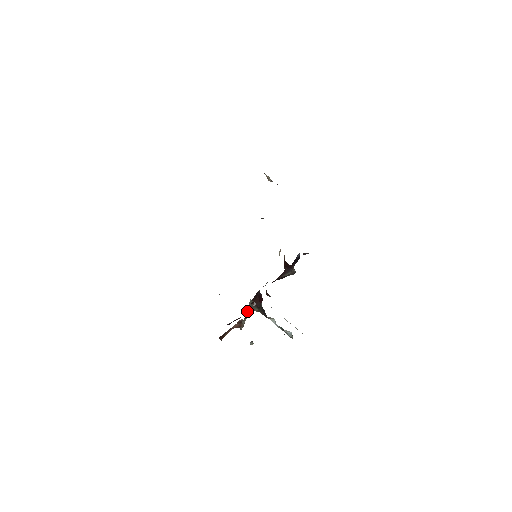
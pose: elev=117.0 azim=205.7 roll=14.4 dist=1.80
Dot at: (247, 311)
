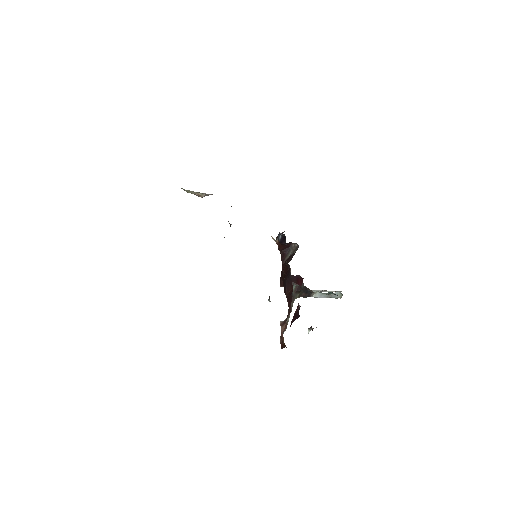
Dot at: (291, 303)
